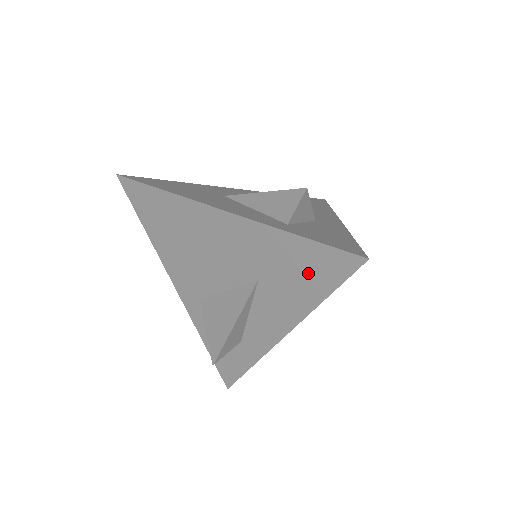
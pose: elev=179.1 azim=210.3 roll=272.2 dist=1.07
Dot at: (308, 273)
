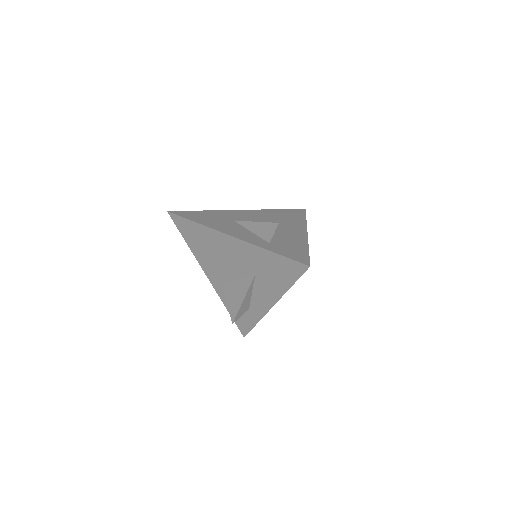
Dot at: (281, 272)
